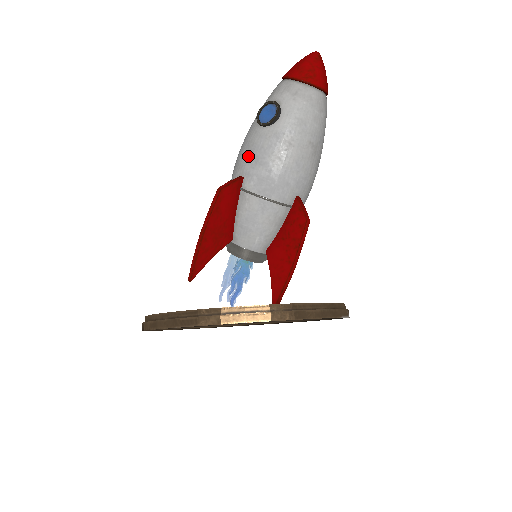
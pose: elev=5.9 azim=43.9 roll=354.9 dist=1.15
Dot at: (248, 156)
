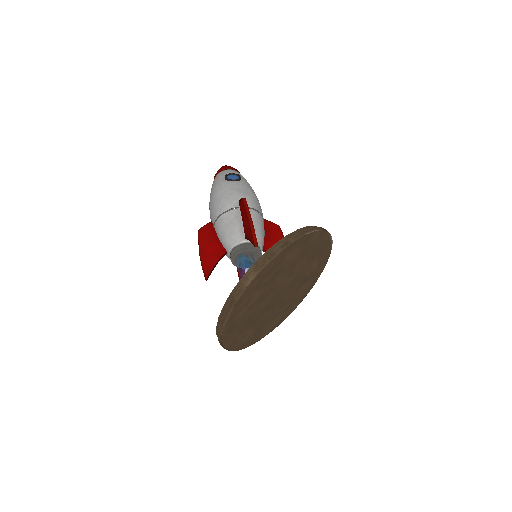
Dot at: (237, 192)
